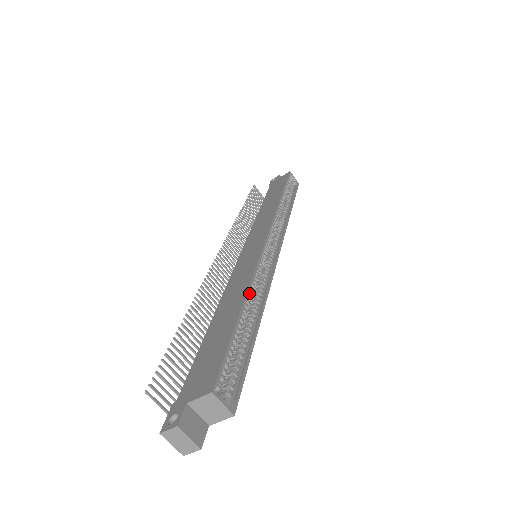
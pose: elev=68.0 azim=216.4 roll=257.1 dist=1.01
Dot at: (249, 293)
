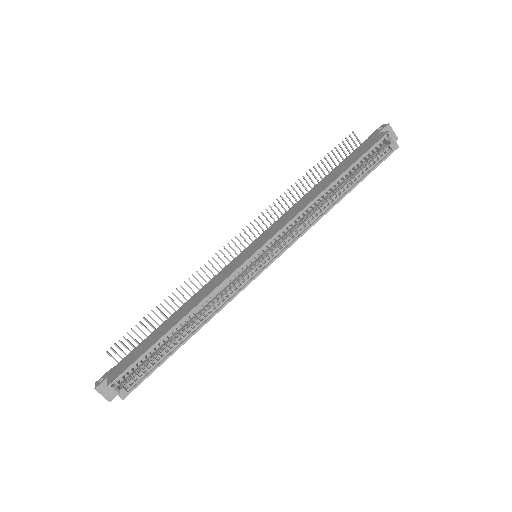
Dot at: (196, 311)
